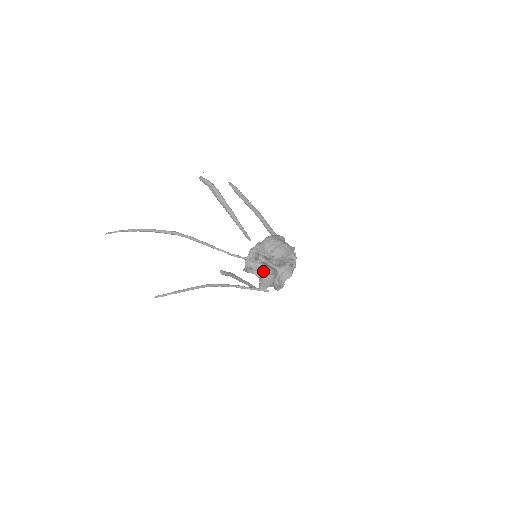
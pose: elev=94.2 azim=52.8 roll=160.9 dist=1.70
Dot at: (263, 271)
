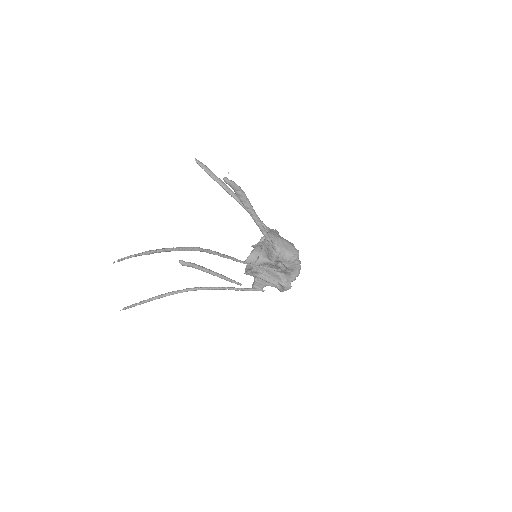
Dot at: (272, 275)
